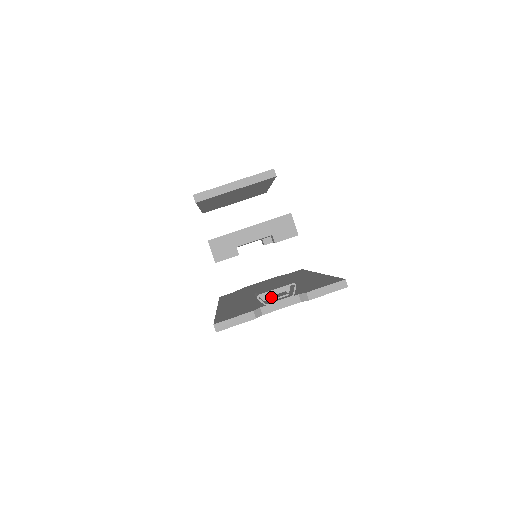
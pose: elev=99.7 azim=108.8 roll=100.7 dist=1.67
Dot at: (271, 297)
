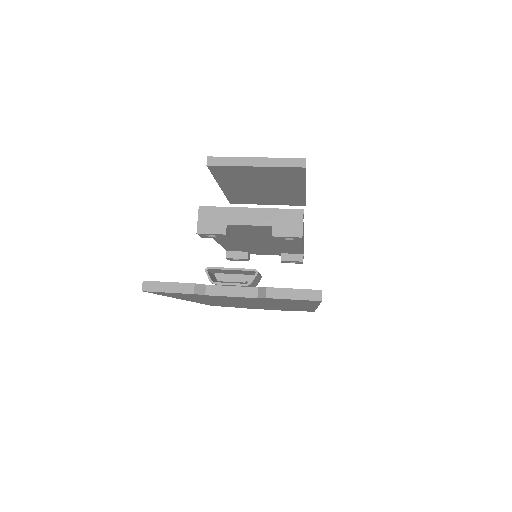
Dot at: occluded
